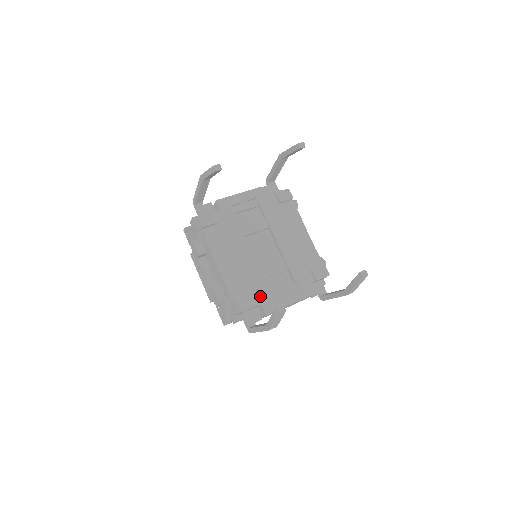
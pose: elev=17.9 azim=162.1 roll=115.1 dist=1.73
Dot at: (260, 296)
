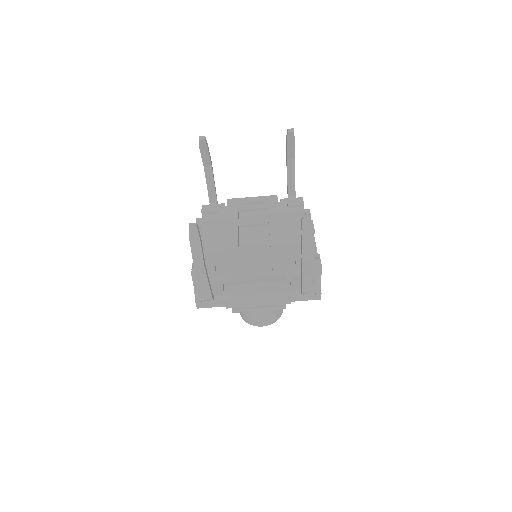
Dot at: (227, 269)
